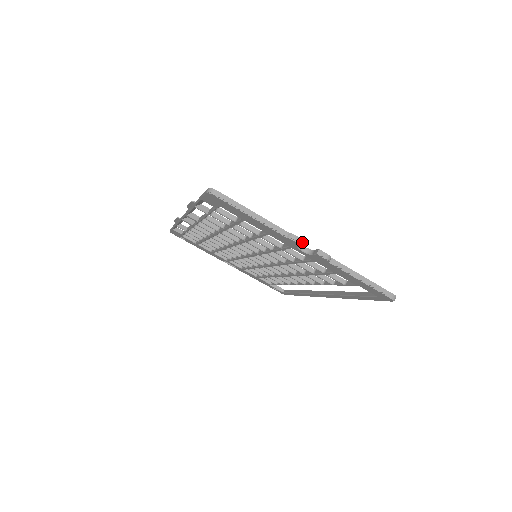
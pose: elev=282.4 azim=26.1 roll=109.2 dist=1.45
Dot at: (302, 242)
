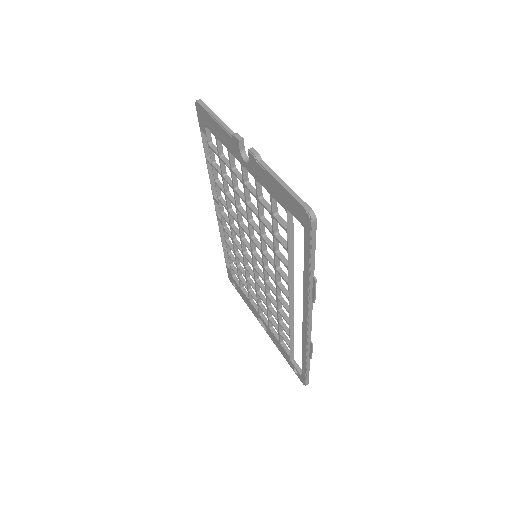
Dot at: (240, 139)
